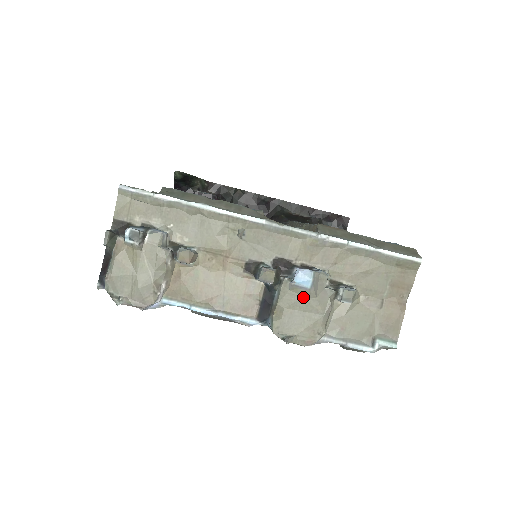
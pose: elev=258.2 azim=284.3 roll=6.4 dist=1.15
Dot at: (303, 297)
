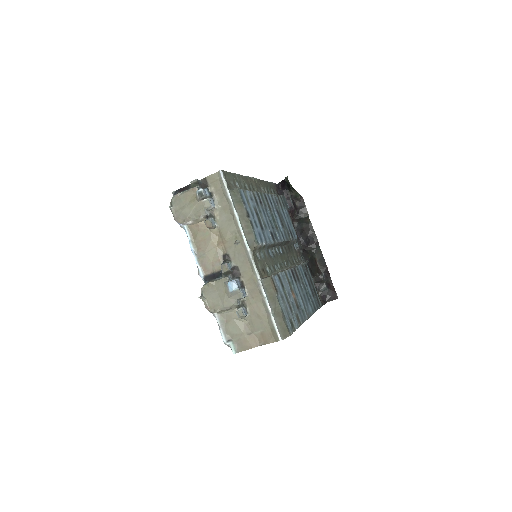
Dot at: (225, 291)
